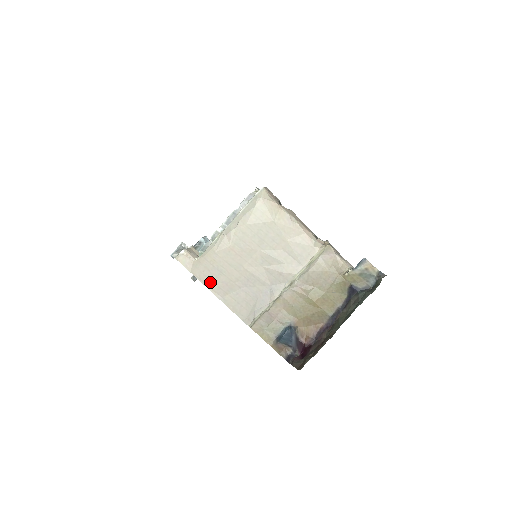
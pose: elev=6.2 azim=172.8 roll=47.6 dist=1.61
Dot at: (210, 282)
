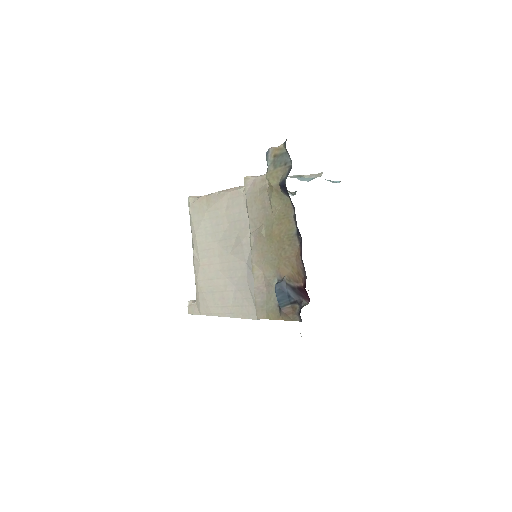
Dot at: (213, 309)
